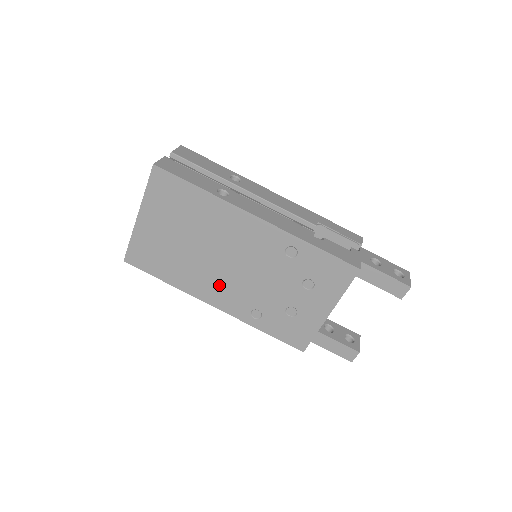
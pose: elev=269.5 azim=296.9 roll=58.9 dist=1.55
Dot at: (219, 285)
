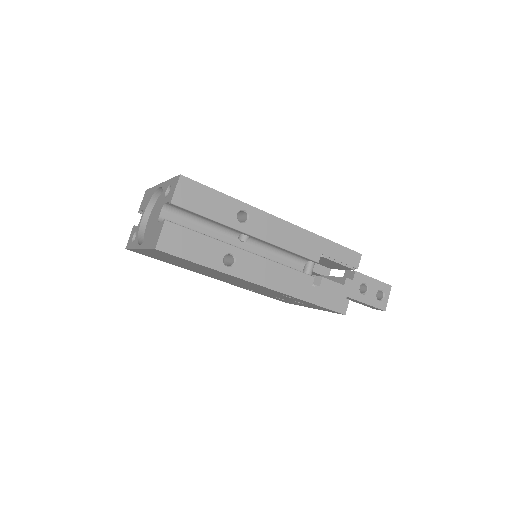
Dot at: occluded
